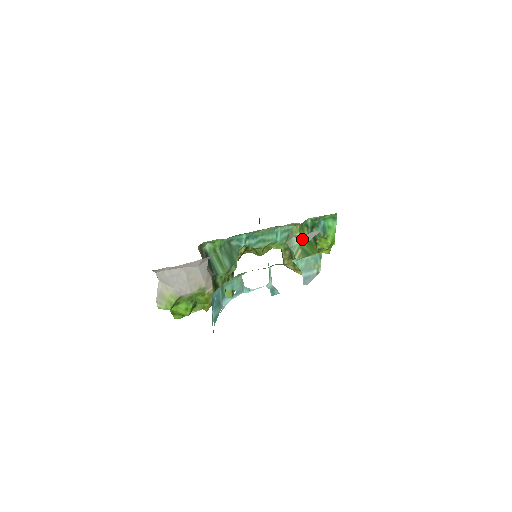
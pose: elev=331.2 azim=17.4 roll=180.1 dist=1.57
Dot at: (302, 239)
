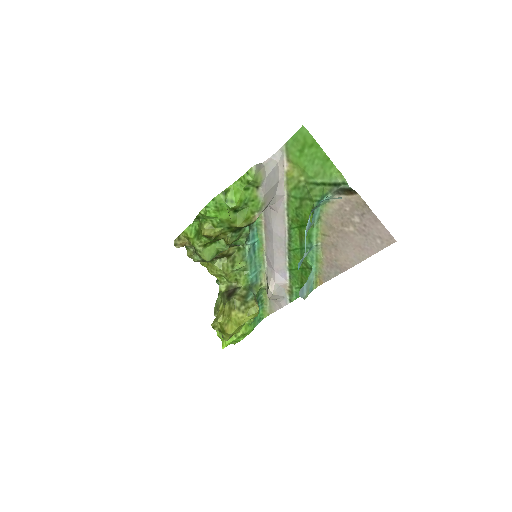
Dot at: (275, 287)
